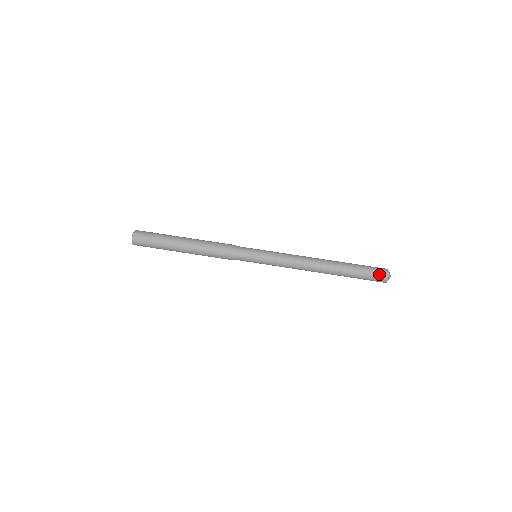
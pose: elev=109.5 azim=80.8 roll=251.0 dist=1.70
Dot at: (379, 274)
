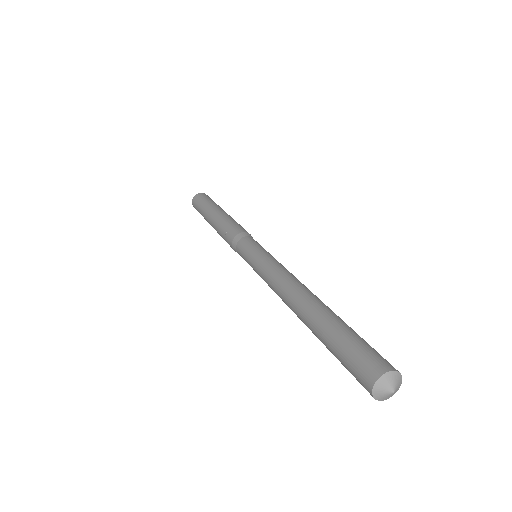
Dot at: (373, 357)
